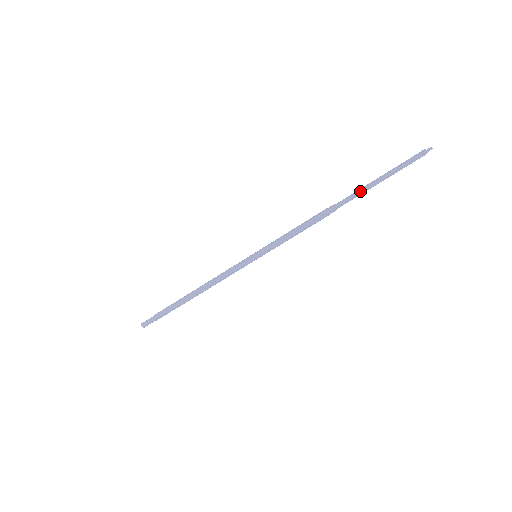
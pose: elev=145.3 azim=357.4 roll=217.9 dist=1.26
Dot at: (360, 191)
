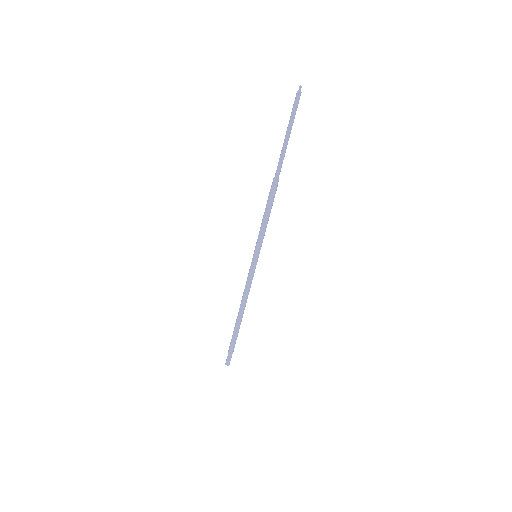
Dot at: (280, 155)
